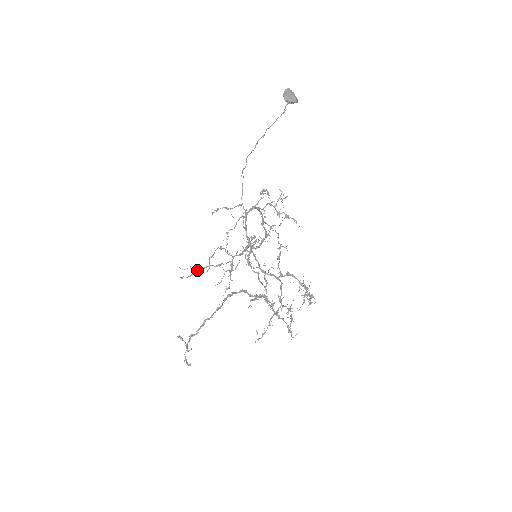
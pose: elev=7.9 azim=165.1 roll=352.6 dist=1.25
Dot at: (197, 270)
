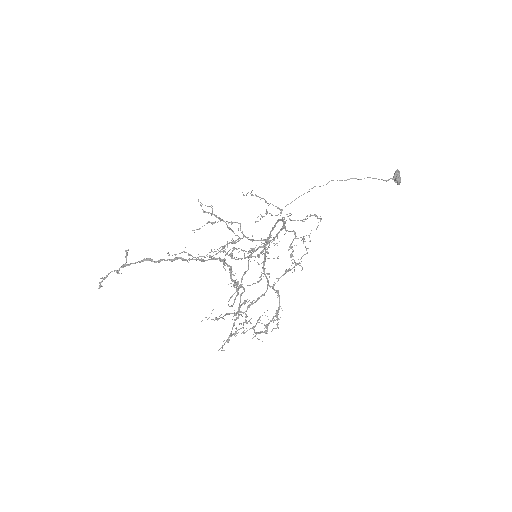
Dot at: (214, 214)
